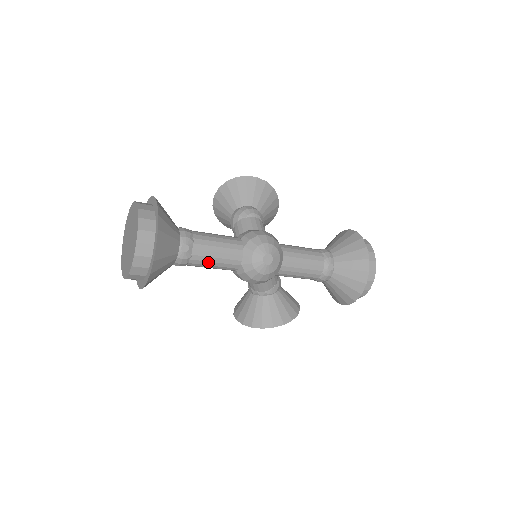
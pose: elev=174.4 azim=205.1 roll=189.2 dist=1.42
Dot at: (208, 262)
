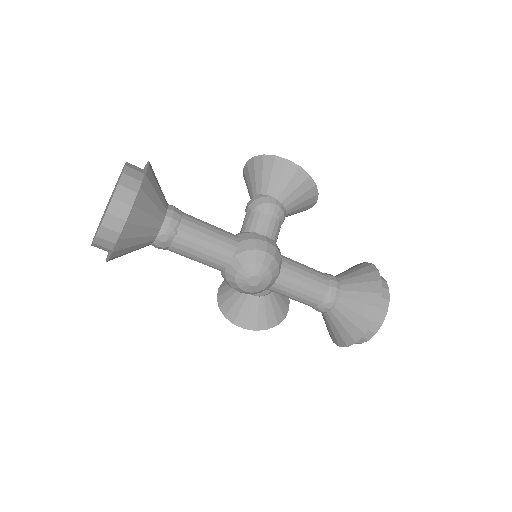
Dot at: (188, 256)
